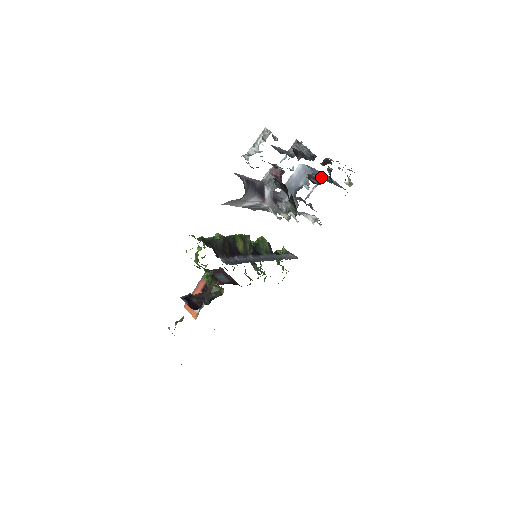
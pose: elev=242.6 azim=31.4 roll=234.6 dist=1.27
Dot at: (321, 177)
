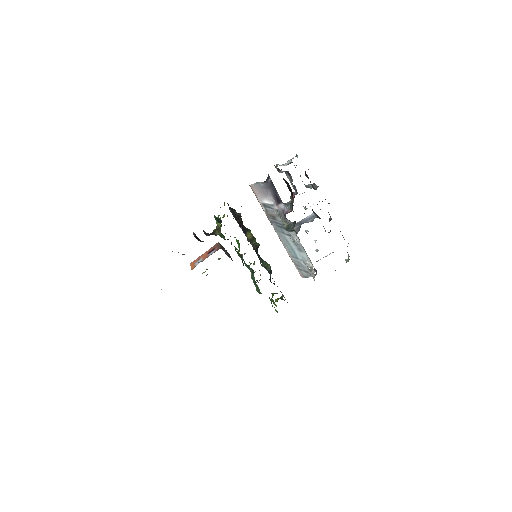
Dot at: occluded
